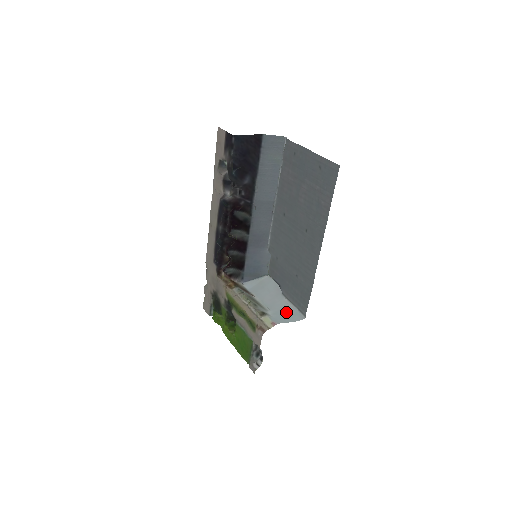
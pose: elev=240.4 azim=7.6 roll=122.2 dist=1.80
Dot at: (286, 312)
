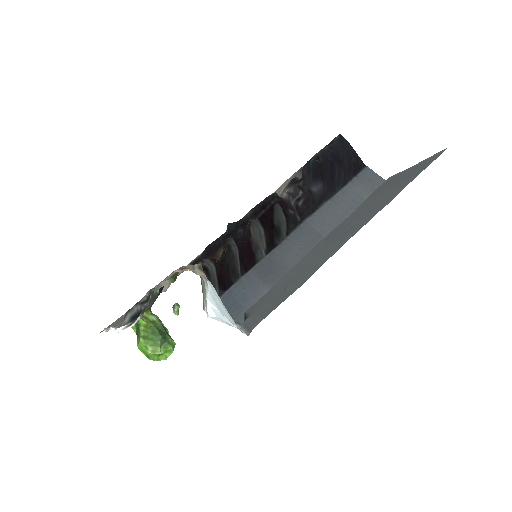
Dot at: (229, 319)
